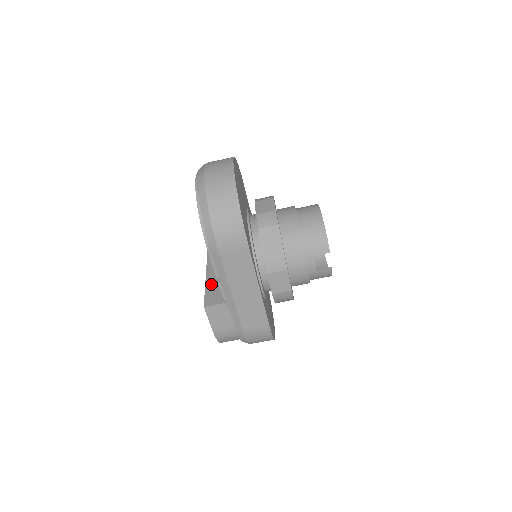
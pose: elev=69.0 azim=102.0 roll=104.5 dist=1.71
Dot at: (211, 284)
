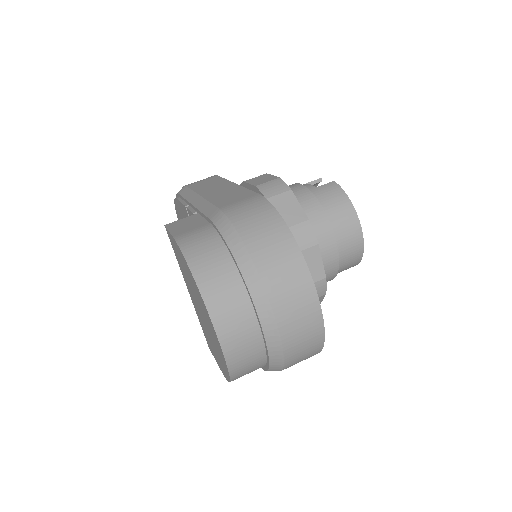
Dot at: occluded
